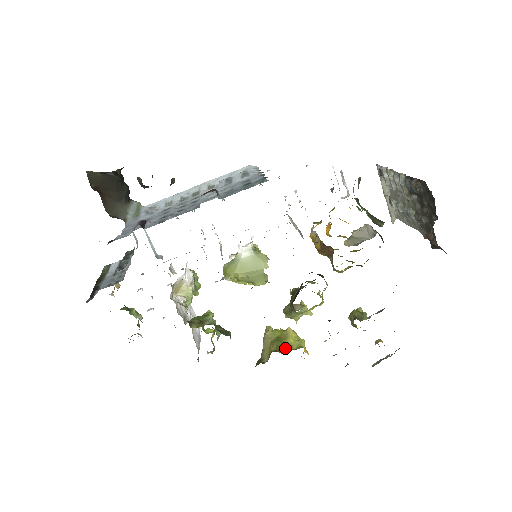
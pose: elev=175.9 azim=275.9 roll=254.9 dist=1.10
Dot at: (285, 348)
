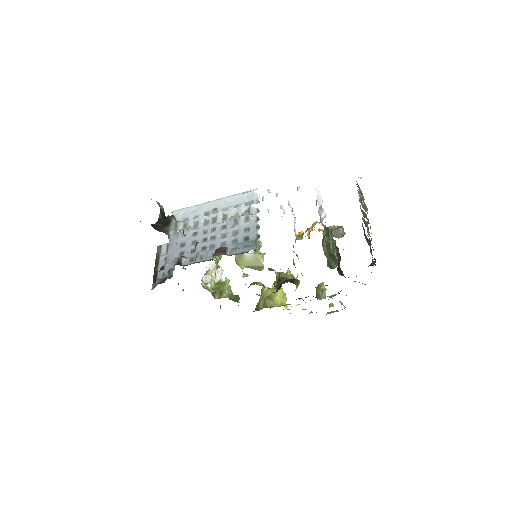
Dot at: (273, 304)
